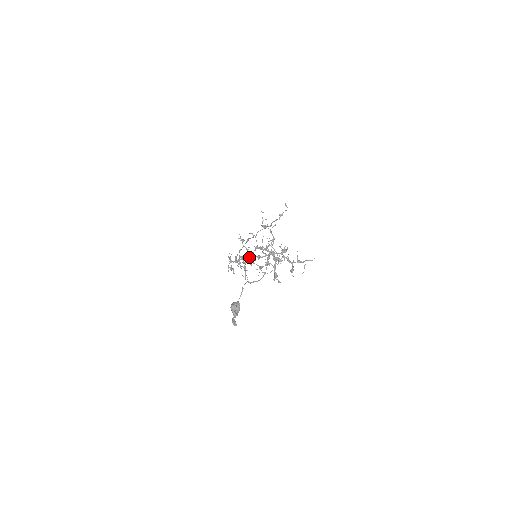
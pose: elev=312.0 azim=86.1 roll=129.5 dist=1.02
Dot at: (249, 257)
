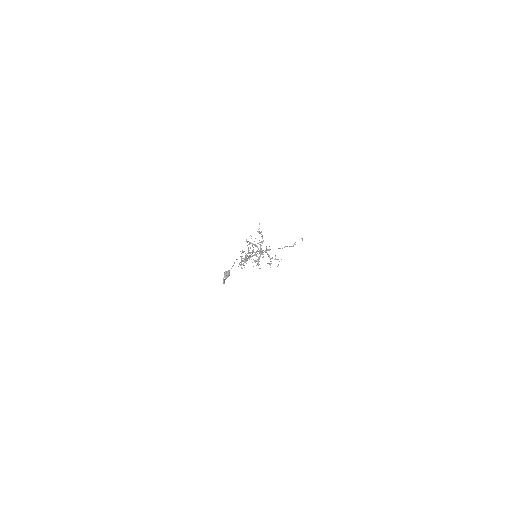
Dot at: (248, 252)
